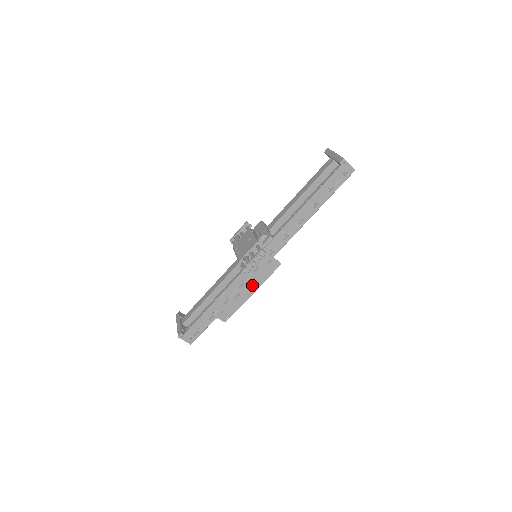
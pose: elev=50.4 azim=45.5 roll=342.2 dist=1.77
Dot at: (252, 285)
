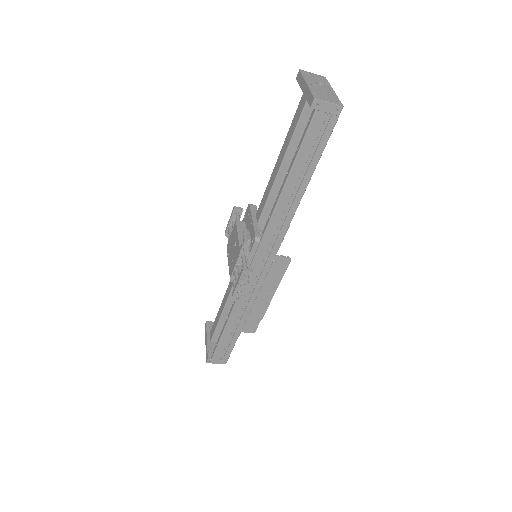
Dot at: (265, 291)
